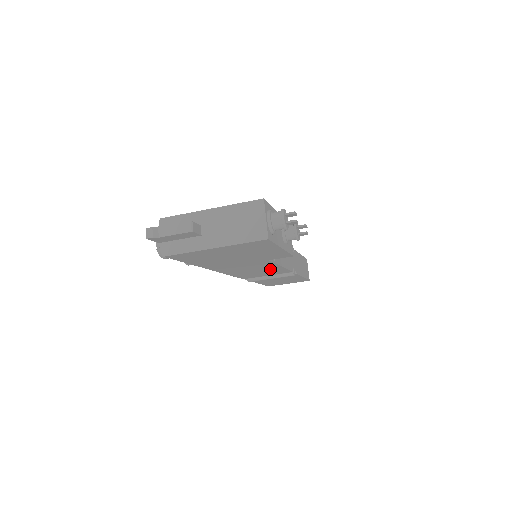
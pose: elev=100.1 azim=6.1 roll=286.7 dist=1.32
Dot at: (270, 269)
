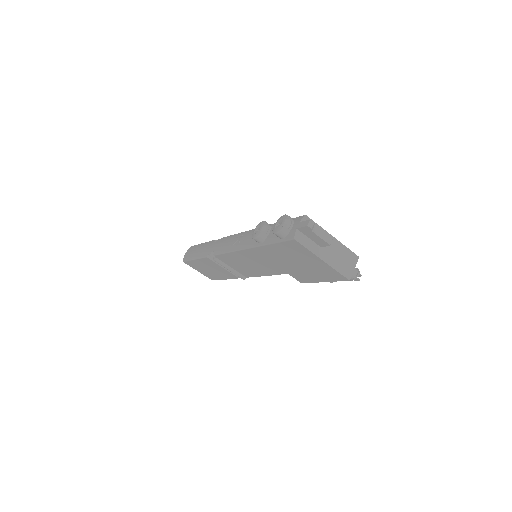
Dot at: (255, 270)
